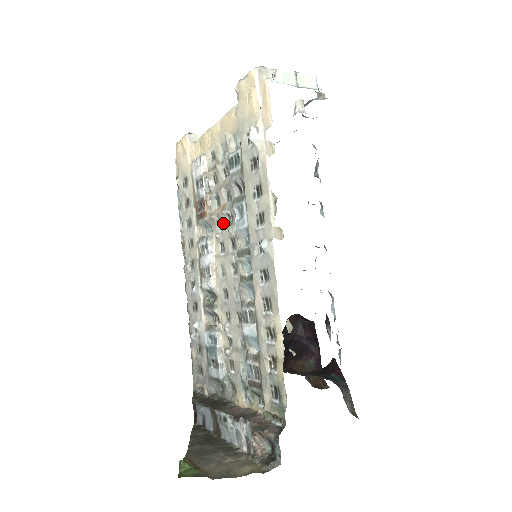
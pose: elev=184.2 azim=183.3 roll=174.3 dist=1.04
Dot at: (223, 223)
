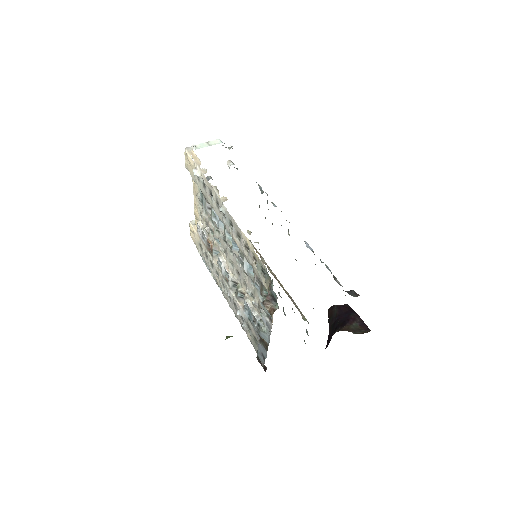
Dot at: (218, 238)
